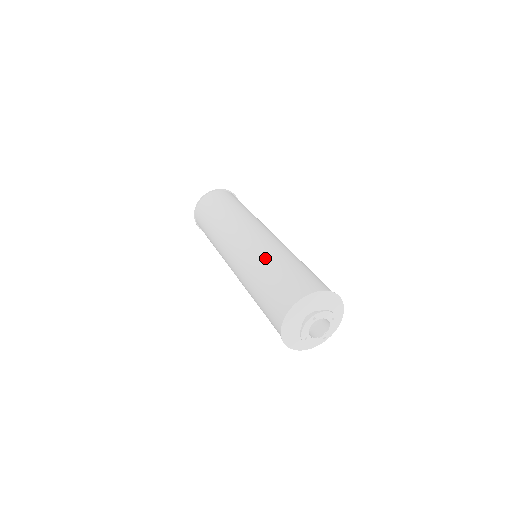
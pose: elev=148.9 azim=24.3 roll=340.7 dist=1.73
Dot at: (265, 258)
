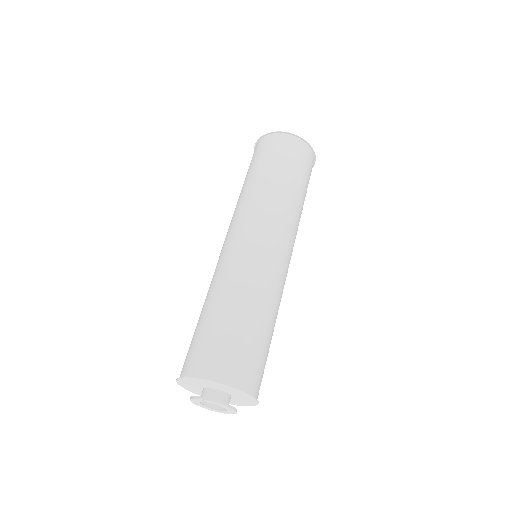
Dot at: (227, 288)
